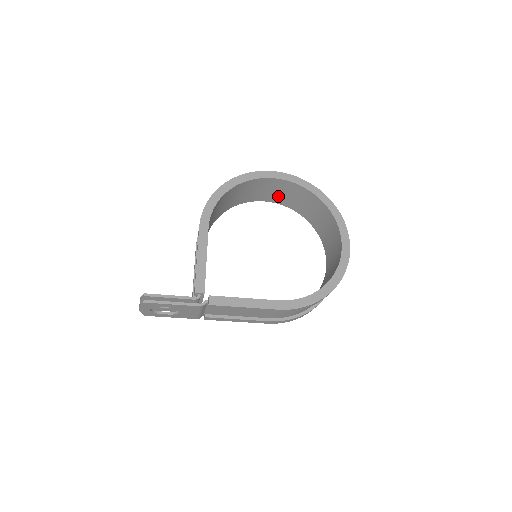
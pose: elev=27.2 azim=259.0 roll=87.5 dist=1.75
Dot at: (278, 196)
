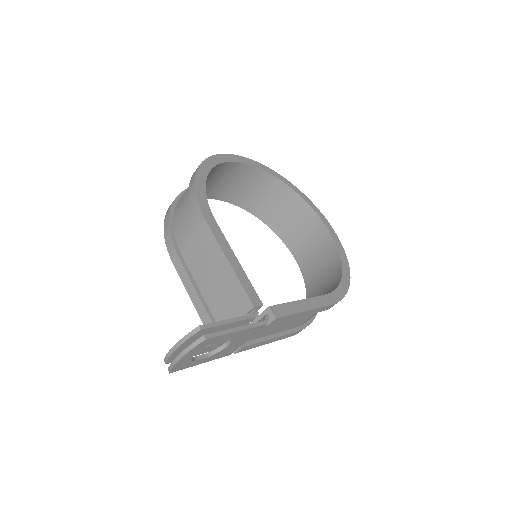
Dot at: (227, 189)
